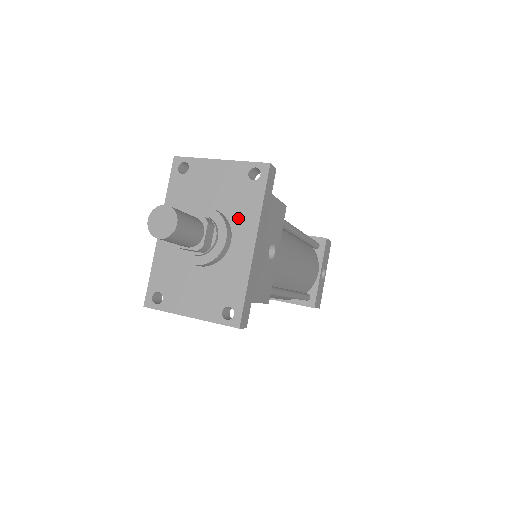
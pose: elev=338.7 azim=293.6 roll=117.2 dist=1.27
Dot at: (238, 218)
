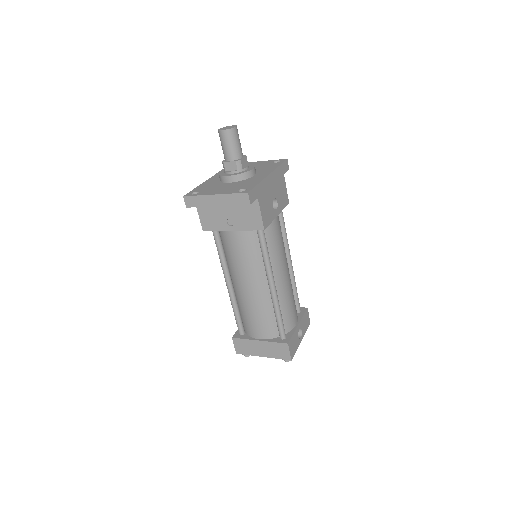
Dot at: (262, 170)
